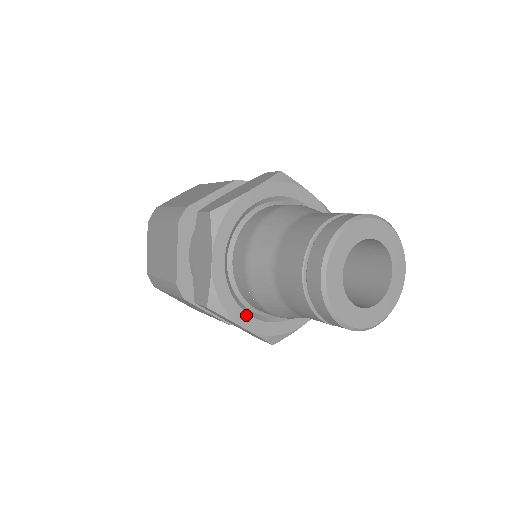
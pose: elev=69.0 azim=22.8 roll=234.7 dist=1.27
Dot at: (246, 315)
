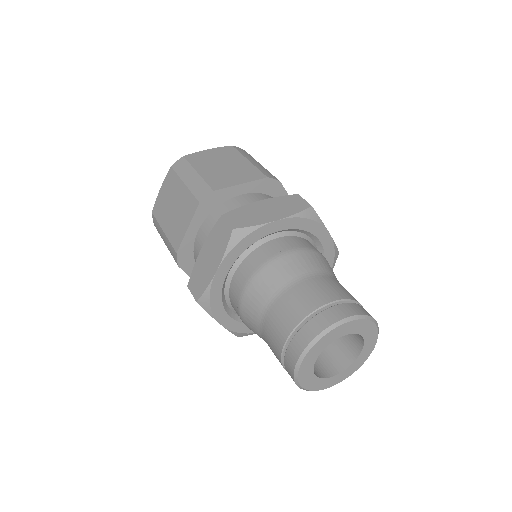
Dot at: occluded
